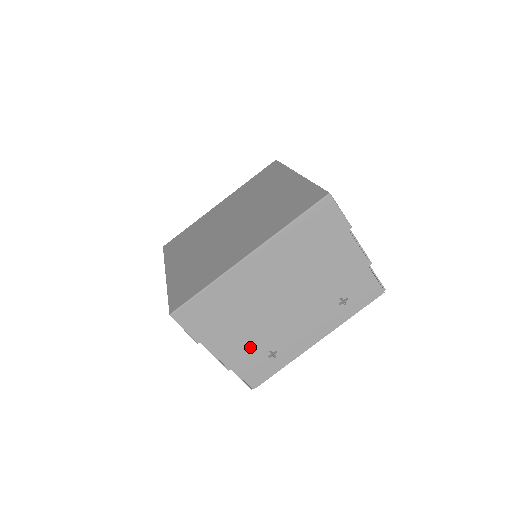
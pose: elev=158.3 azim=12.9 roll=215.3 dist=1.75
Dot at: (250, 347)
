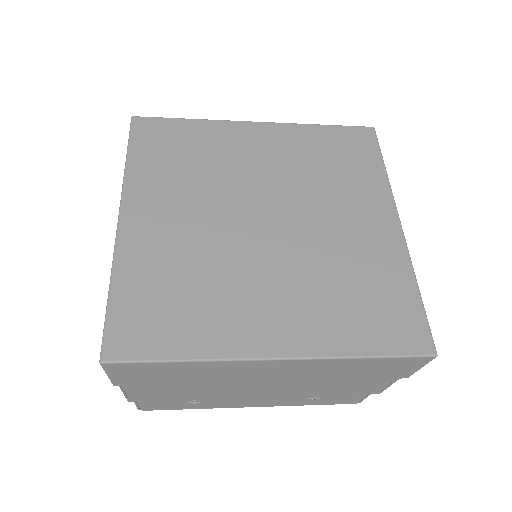
Dot at: (176, 397)
